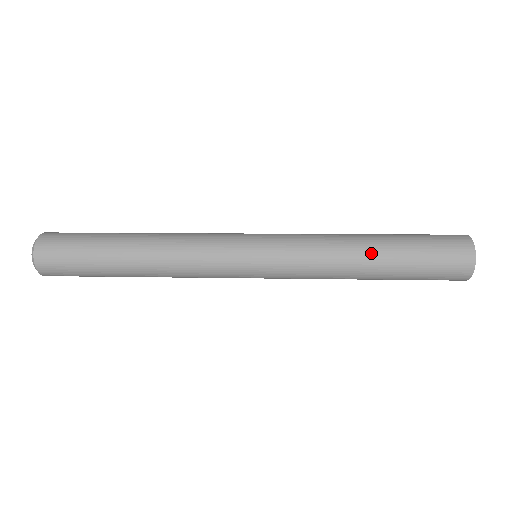
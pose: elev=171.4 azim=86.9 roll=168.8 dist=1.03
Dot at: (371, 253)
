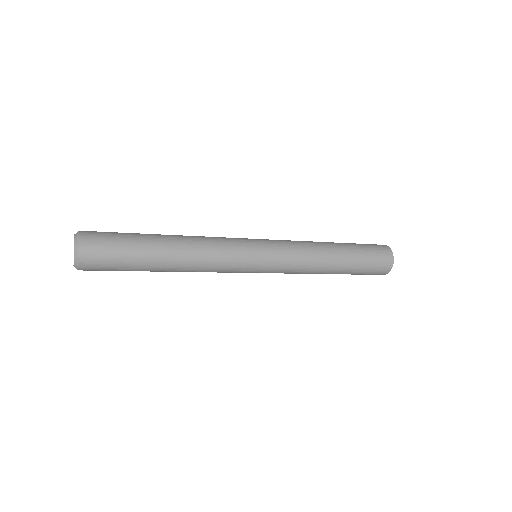
Dot at: (332, 243)
